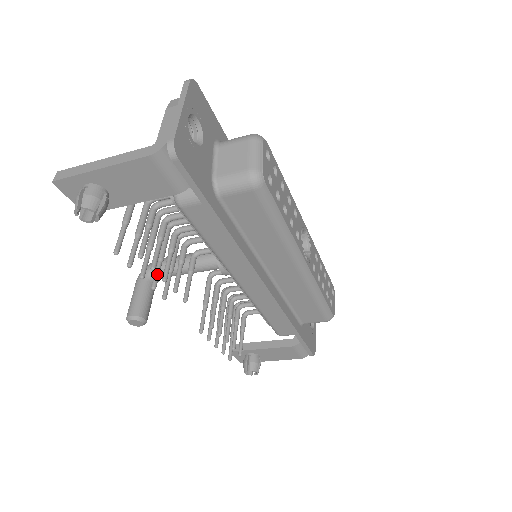
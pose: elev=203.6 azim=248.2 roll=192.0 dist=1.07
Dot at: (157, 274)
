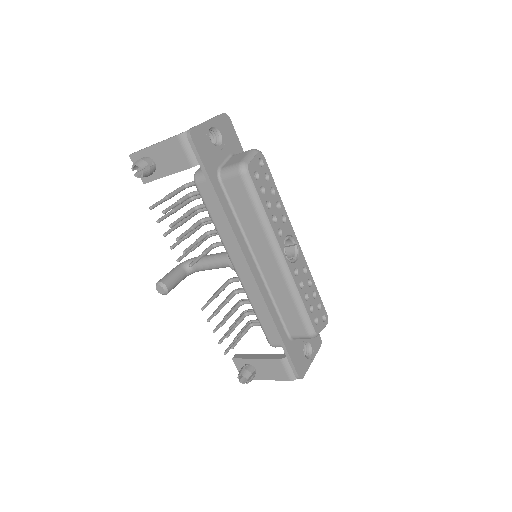
Dot at: (178, 242)
